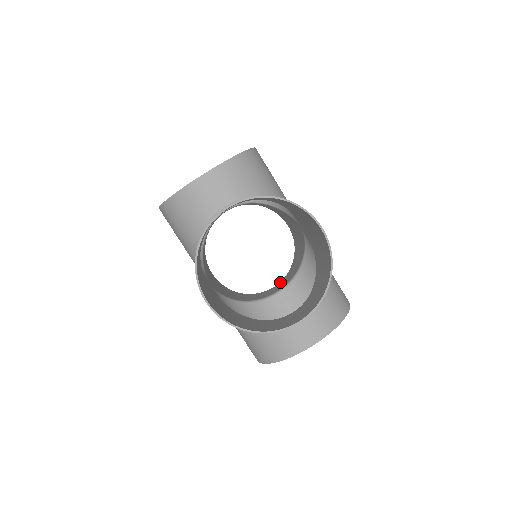
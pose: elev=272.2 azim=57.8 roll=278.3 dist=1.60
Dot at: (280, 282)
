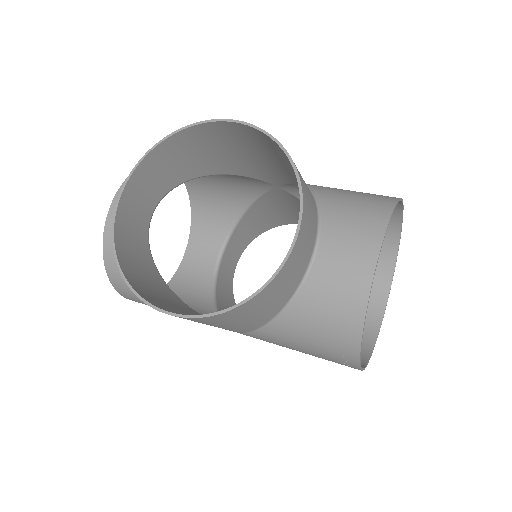
Dot at: occluded
